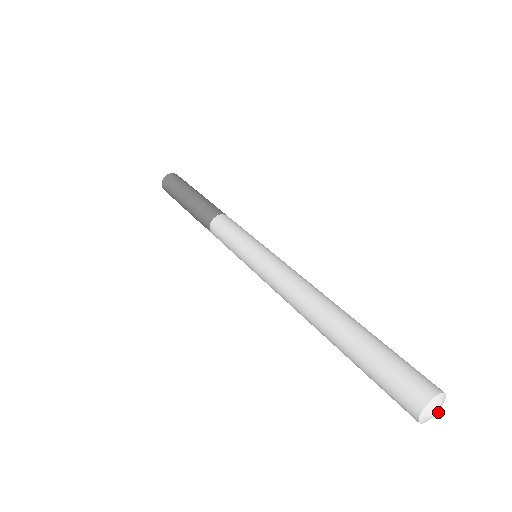
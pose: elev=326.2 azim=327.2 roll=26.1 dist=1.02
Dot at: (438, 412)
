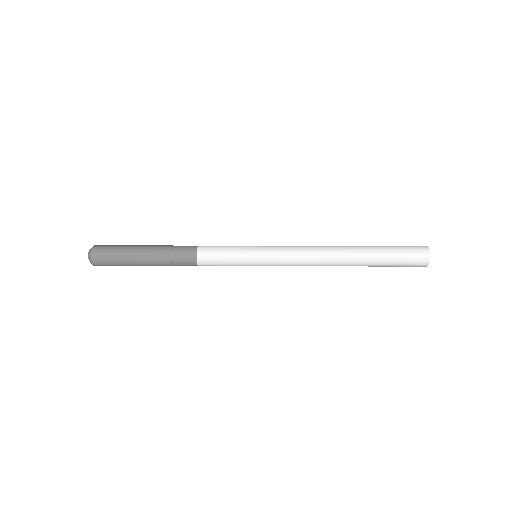
Dot at: occluded
